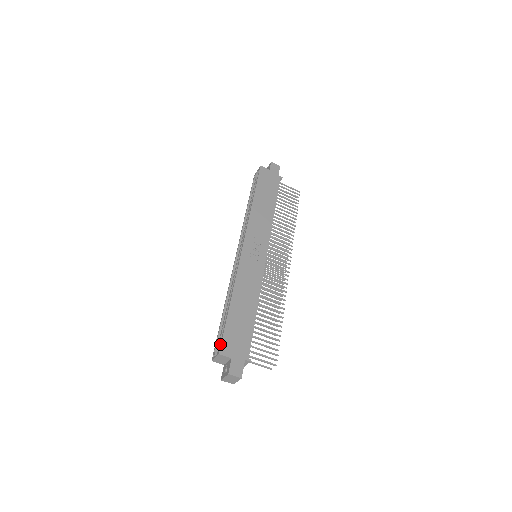
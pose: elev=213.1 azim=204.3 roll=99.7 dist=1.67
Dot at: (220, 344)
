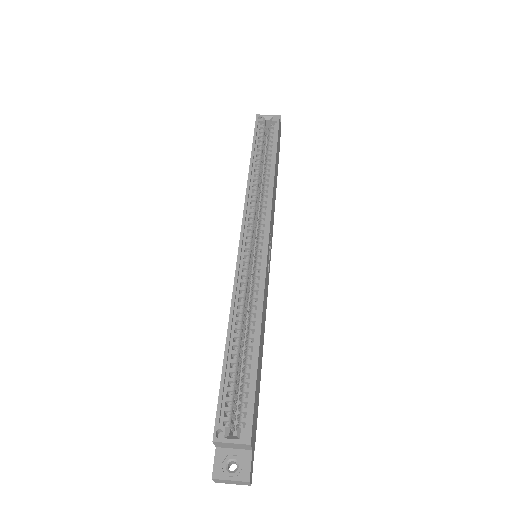
Dot at: (250, 423)
